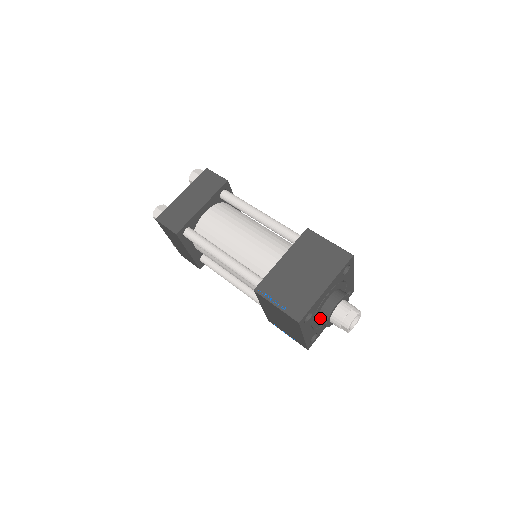
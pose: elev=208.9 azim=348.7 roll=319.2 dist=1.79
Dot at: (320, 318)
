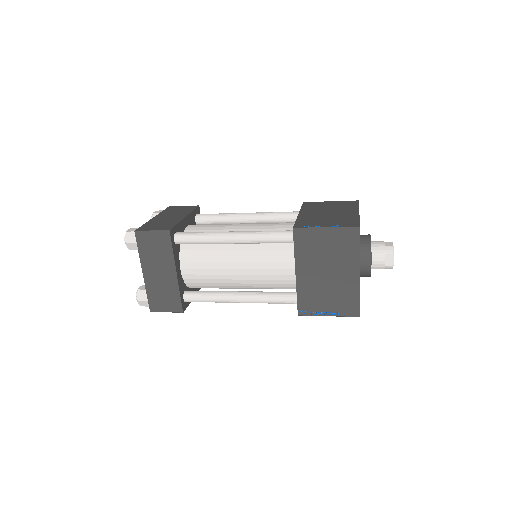
Dot at: occluded
